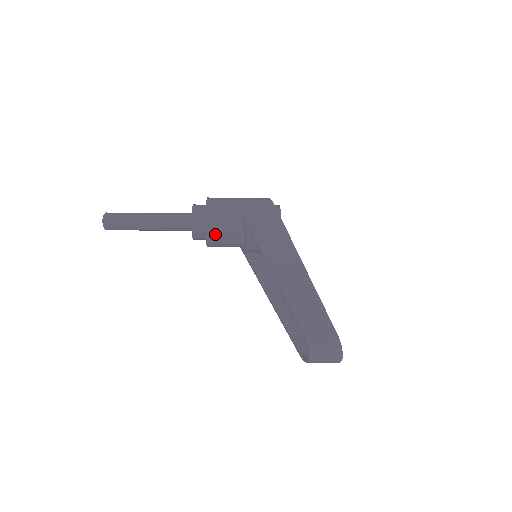
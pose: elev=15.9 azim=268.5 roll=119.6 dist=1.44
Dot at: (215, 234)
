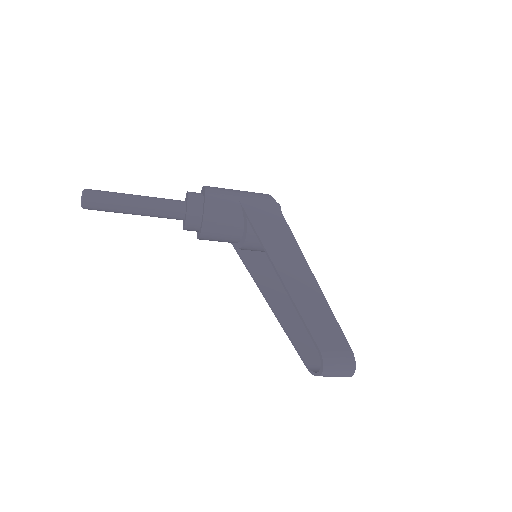
Dot at: (212, 227)
